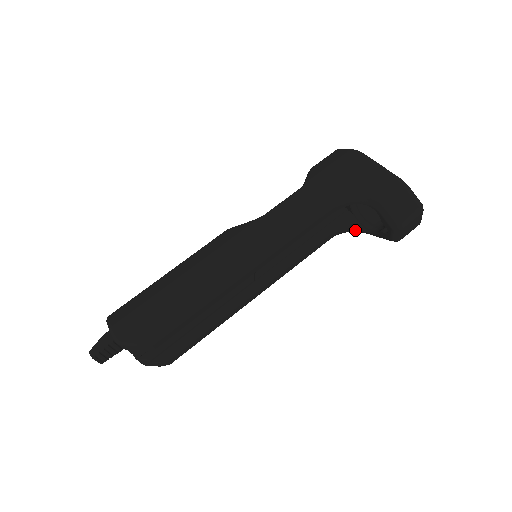
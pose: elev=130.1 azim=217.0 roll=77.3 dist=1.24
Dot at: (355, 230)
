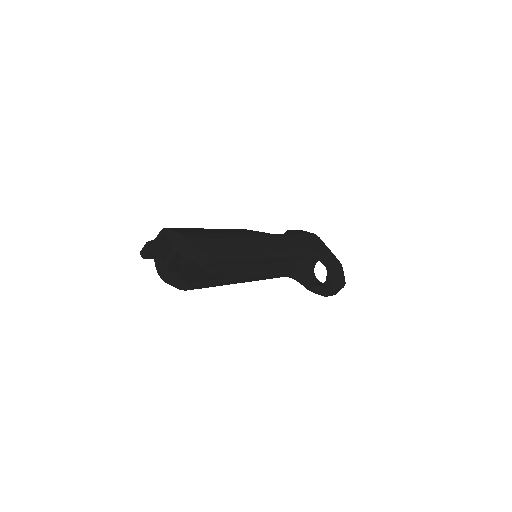
Dot at: (300, 280)
